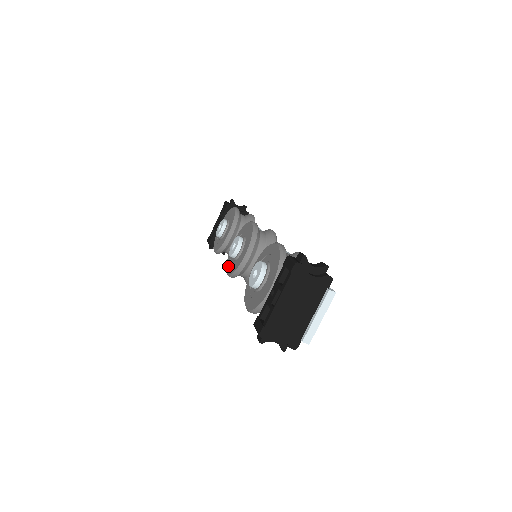
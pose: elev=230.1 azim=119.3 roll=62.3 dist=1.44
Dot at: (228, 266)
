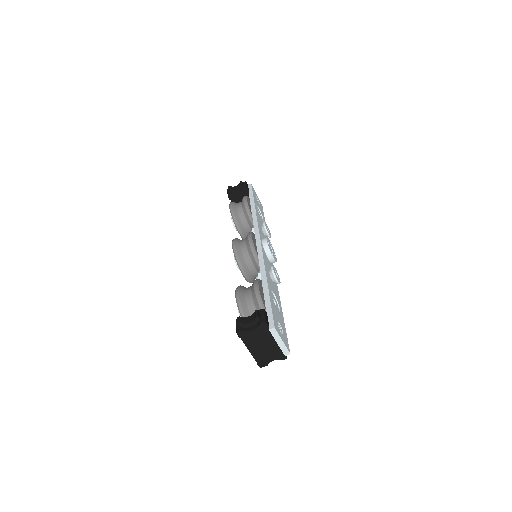
Dot at: occluded
